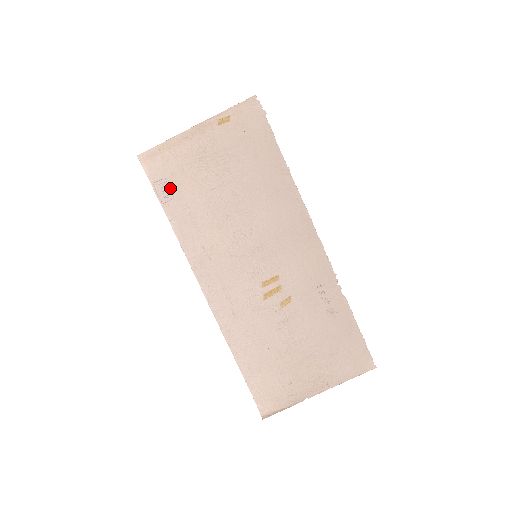
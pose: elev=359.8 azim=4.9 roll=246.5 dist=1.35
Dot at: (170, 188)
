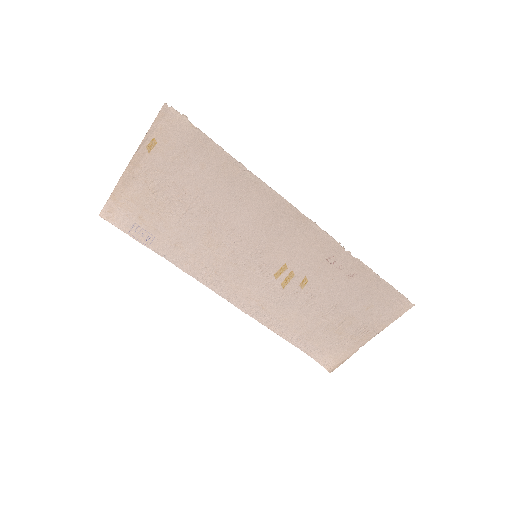
Dot at: (145, 230)
